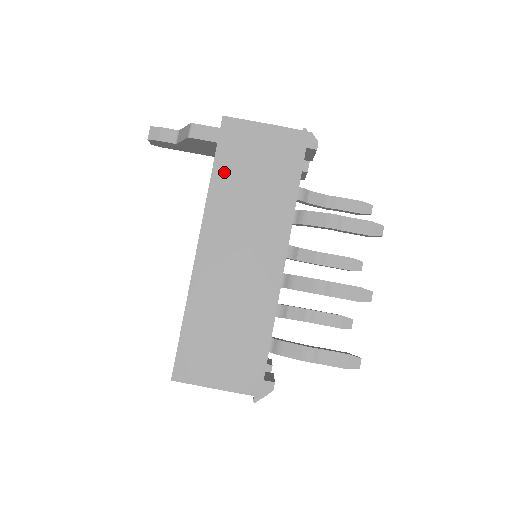
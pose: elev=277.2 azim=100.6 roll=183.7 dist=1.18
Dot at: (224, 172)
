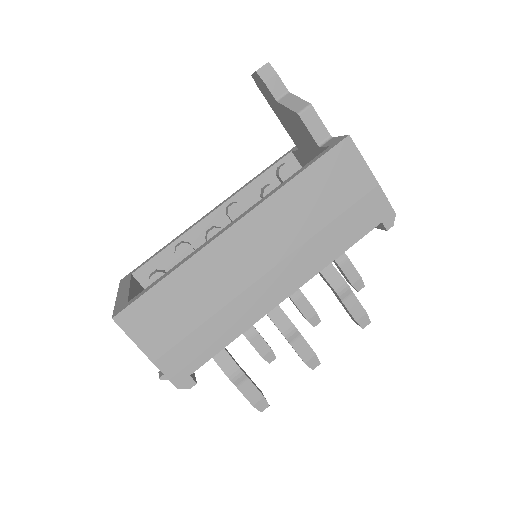
Dot at: (309, 183)
